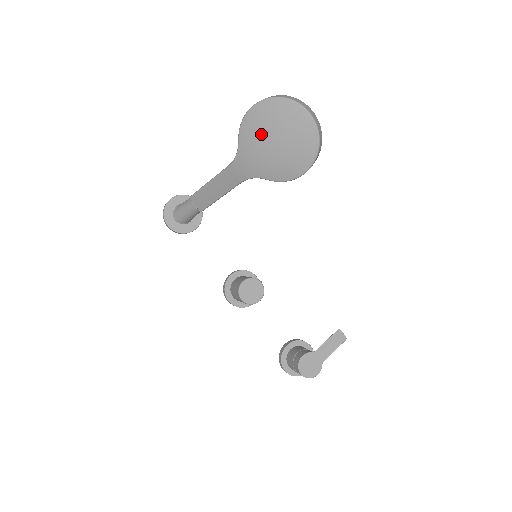
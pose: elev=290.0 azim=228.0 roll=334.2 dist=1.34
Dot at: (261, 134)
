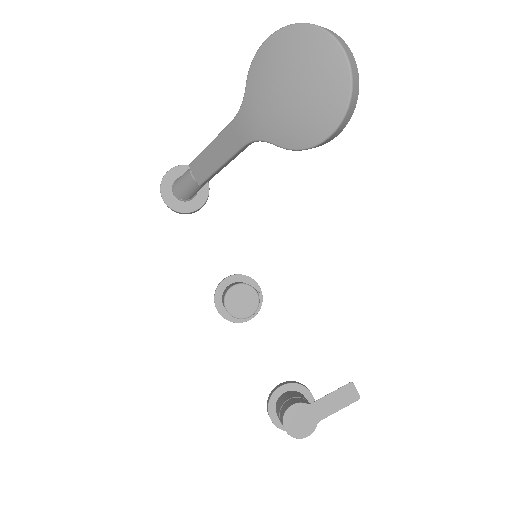
Dot at: (274, 76)
